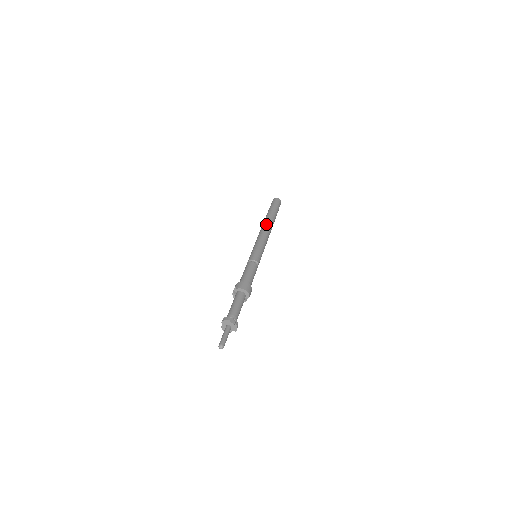
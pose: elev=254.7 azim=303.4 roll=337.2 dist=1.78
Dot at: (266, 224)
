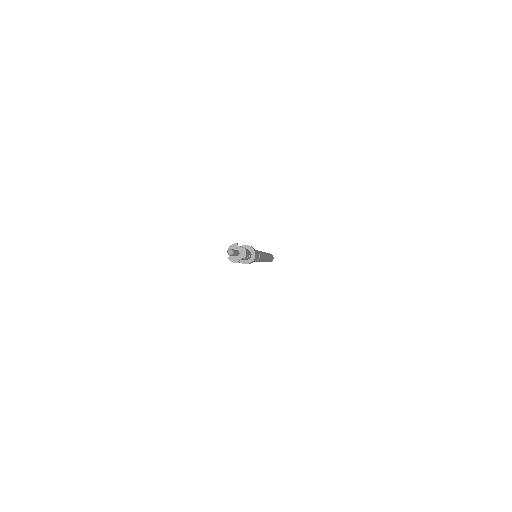
Dot at: occluded
